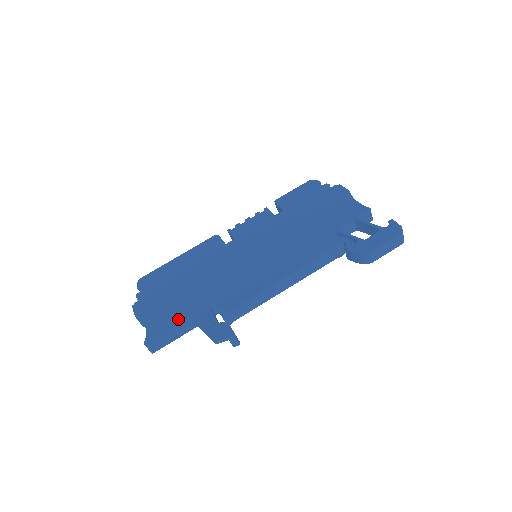
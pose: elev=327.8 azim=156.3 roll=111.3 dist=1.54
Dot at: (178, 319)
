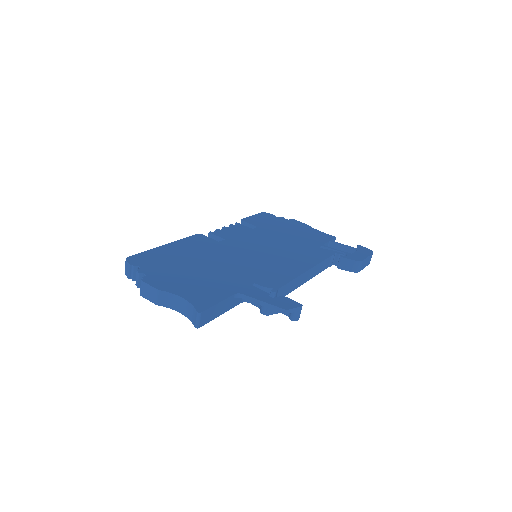
Dot at: (223, 293)
